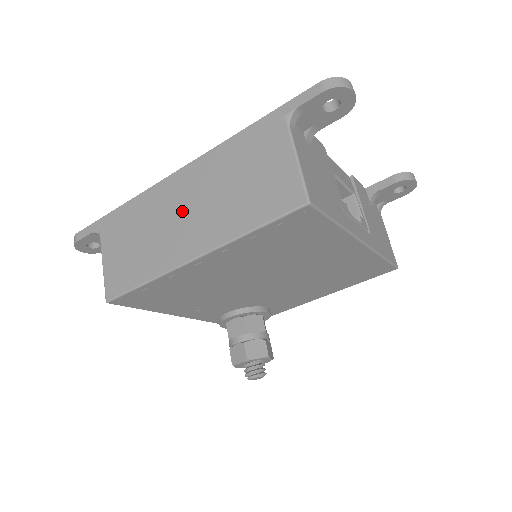
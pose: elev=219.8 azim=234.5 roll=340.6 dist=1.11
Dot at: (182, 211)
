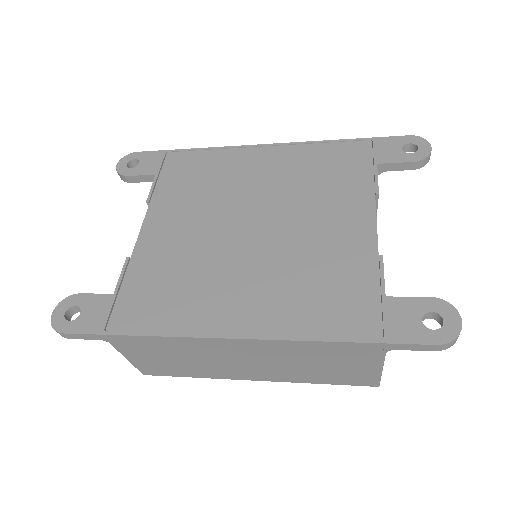
Dot at: (240, 361)
